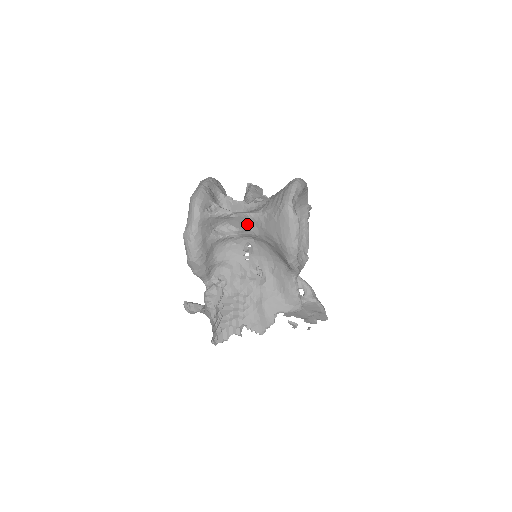
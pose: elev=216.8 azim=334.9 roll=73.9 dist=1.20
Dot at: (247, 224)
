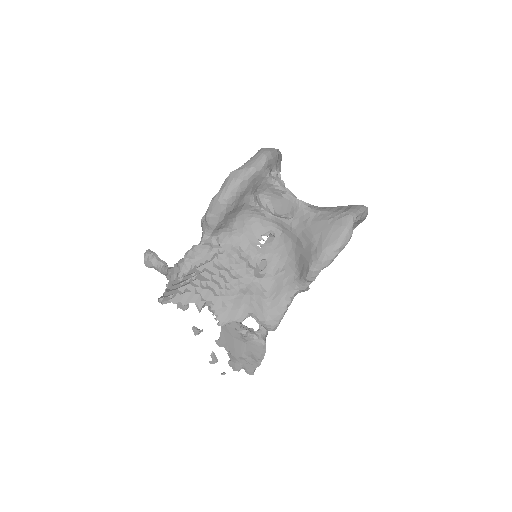
Dot at: (289, 212)
